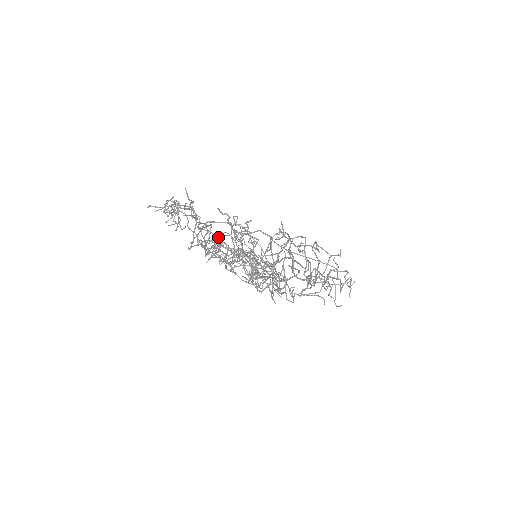
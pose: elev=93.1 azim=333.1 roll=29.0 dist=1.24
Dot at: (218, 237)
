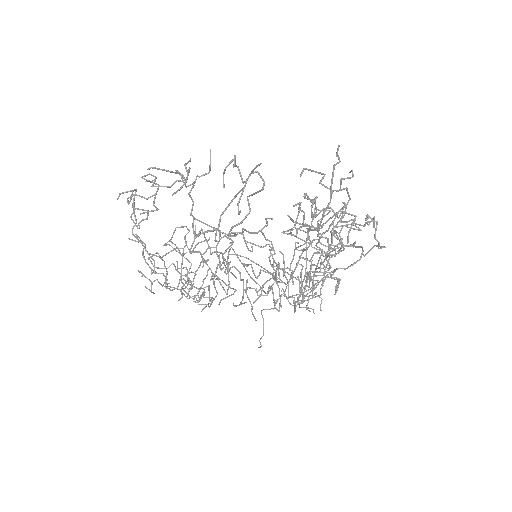
Dot at: occluded
